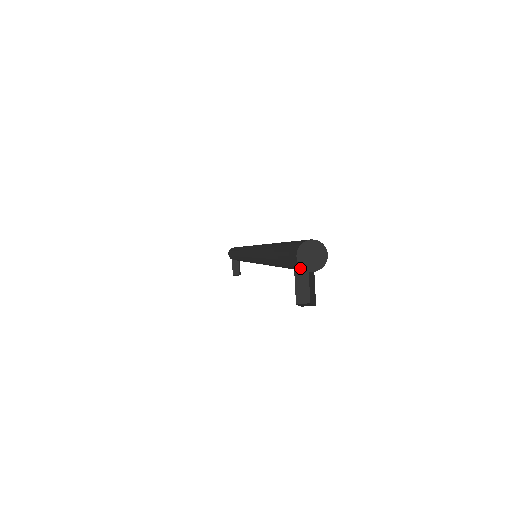
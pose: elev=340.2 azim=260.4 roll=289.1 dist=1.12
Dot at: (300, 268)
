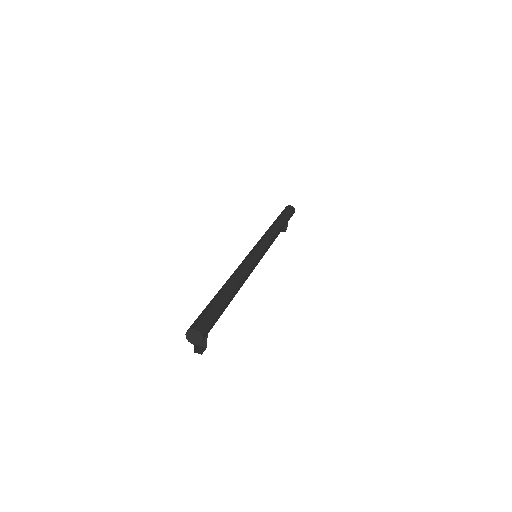
Dot at: (190, 338)
